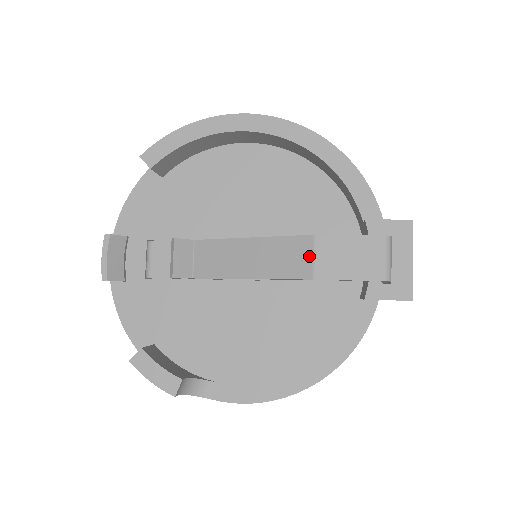
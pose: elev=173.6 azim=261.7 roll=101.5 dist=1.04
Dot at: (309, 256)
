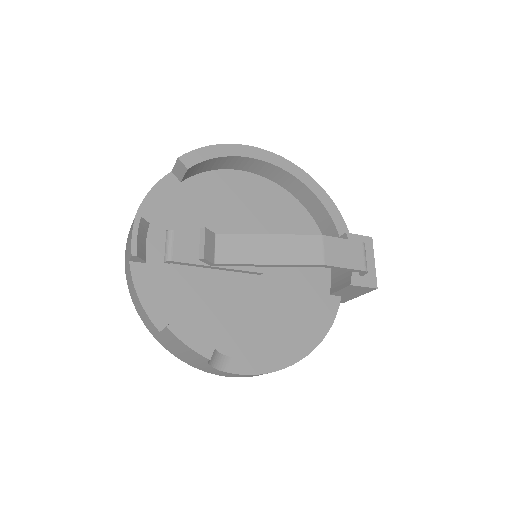
Dot at: (320, 249)
